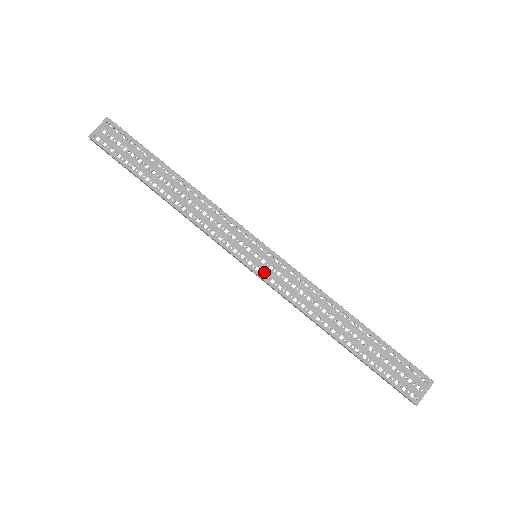
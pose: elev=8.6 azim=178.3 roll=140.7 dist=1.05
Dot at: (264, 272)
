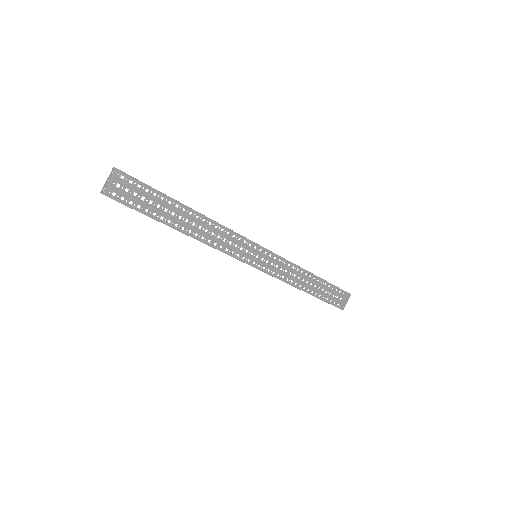
Dot at: (263, 266)
